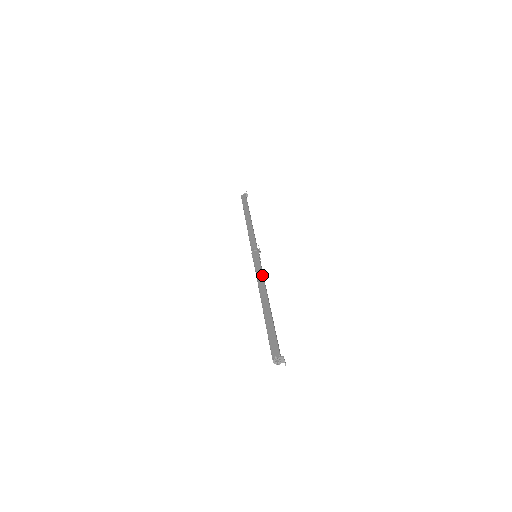
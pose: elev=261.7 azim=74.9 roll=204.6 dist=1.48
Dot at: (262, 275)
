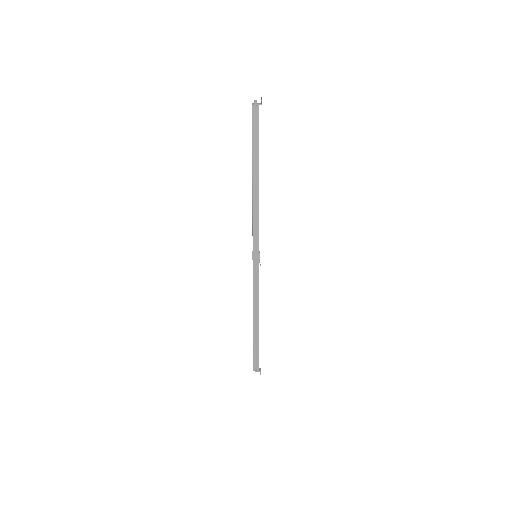
Dot at: occluded
